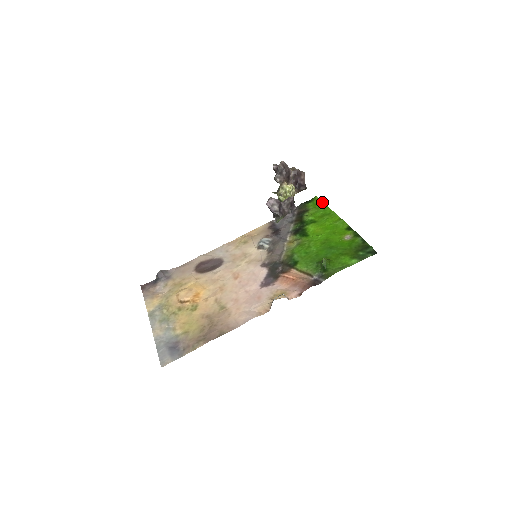
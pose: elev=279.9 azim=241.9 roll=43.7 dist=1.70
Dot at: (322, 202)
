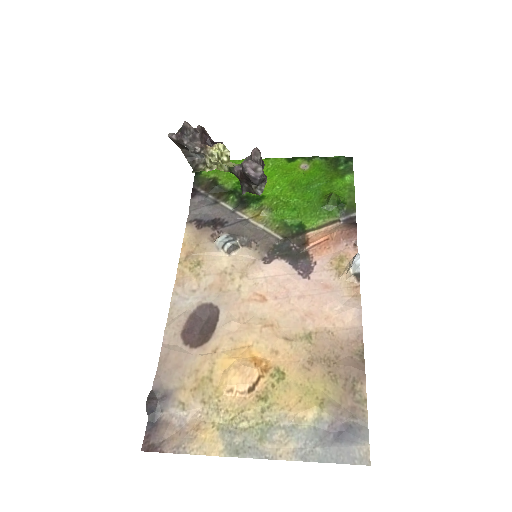
Dot at: occluded
